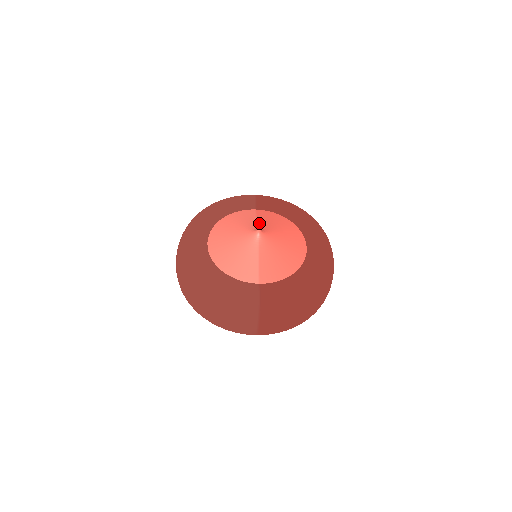
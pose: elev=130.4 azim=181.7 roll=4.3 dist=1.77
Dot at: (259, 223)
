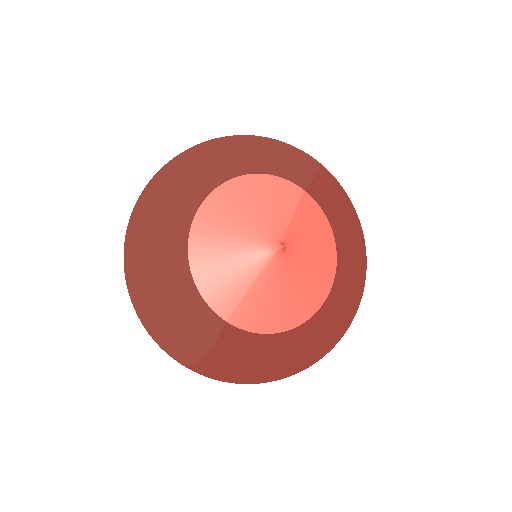
Dot at: (291, 226)
